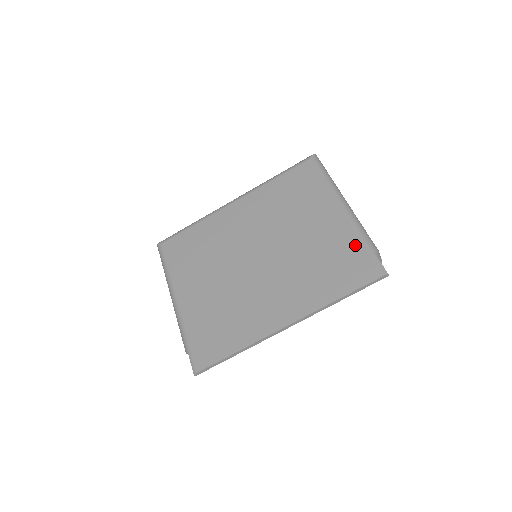
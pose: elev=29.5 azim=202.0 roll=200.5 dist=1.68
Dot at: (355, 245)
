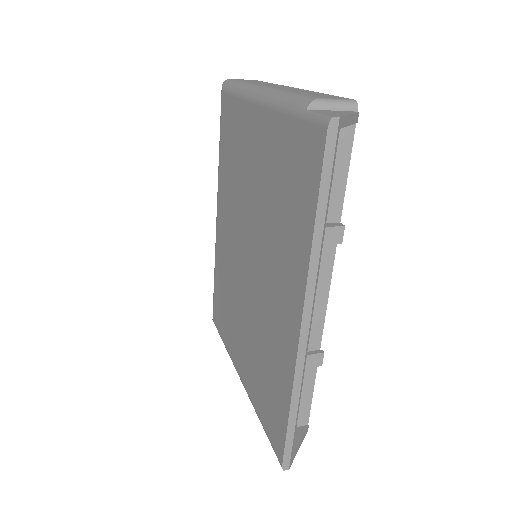
Dot at: (286, 130)
